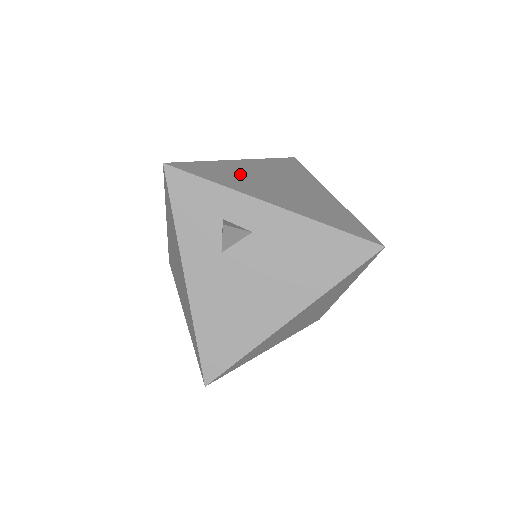
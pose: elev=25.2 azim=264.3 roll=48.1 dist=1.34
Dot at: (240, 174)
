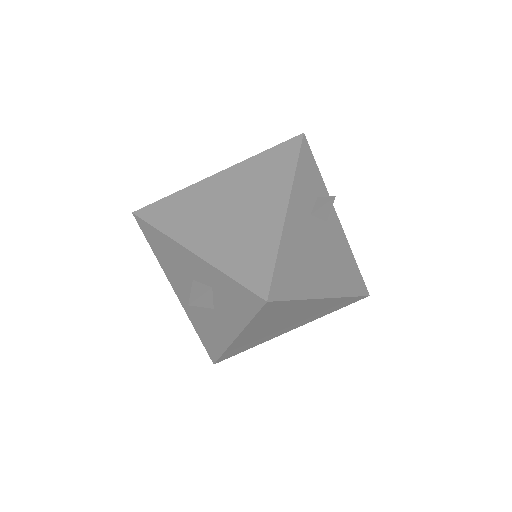
Dot at: occluded
